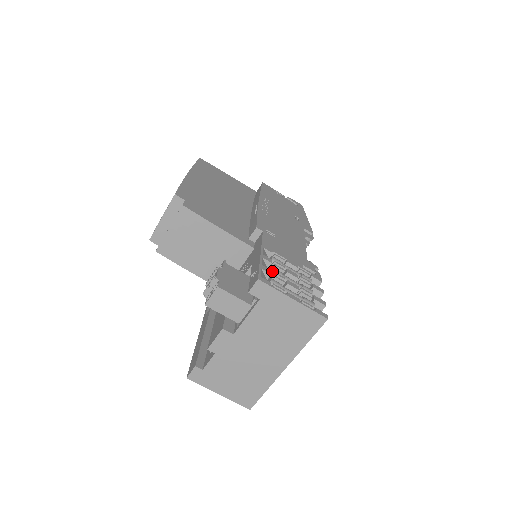
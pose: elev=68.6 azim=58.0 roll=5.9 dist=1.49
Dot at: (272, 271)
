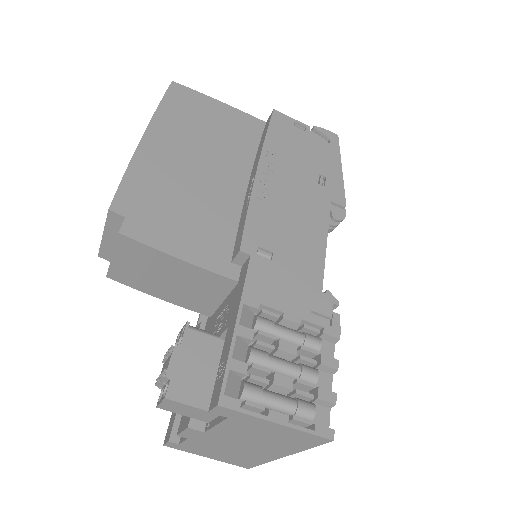
Dot at: (251, 360)
